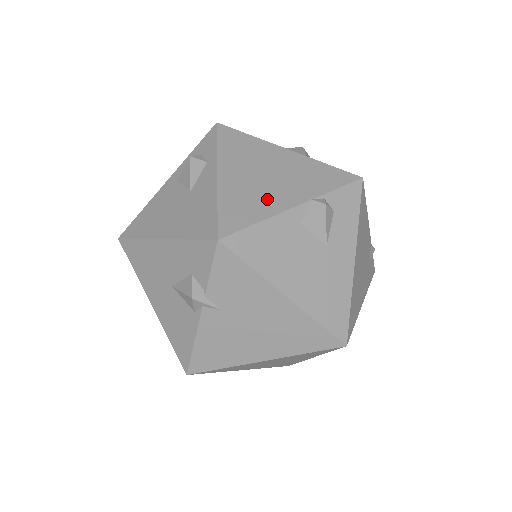
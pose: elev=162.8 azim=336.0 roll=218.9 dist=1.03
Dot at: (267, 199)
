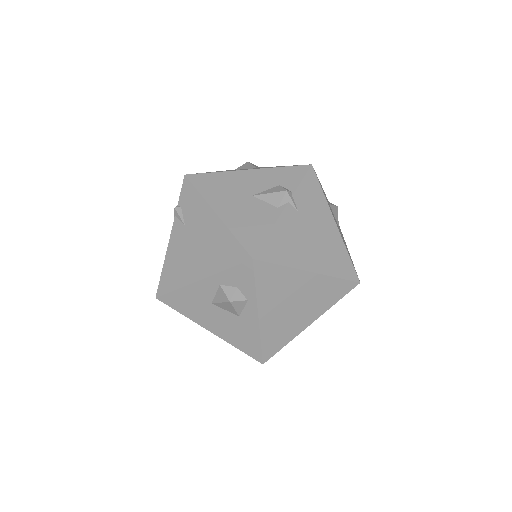
Dot at: occluded
